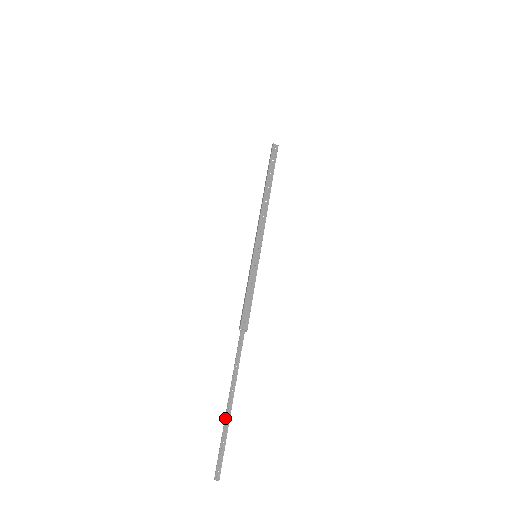
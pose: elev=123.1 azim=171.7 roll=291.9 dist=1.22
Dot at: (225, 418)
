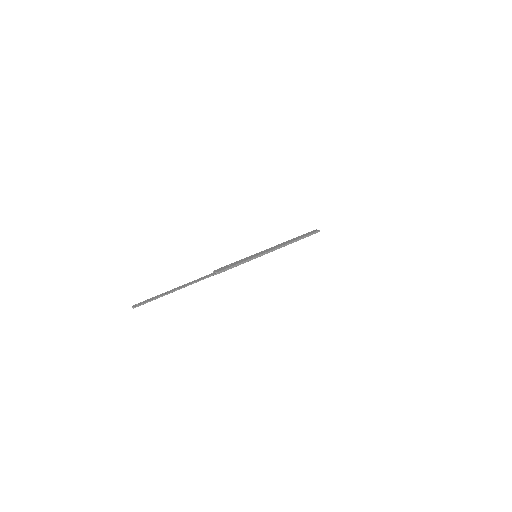
Dot at: (165, 292)
